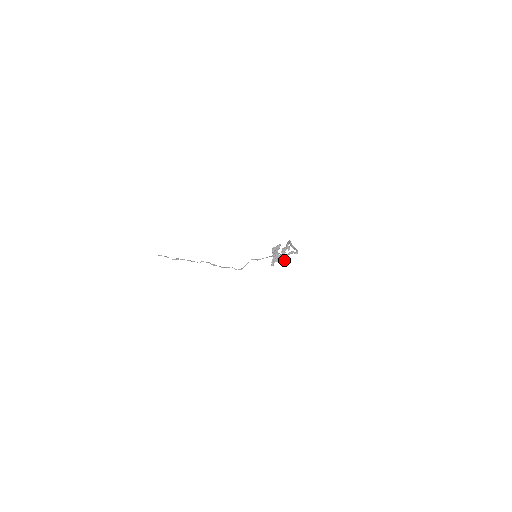
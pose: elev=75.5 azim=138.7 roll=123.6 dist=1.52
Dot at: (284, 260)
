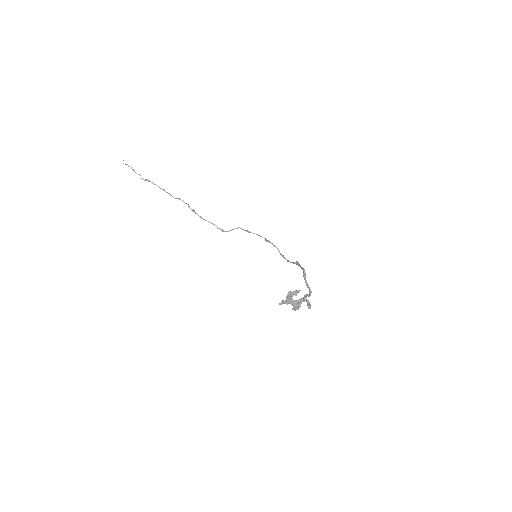
Dot at: (297, 309)
